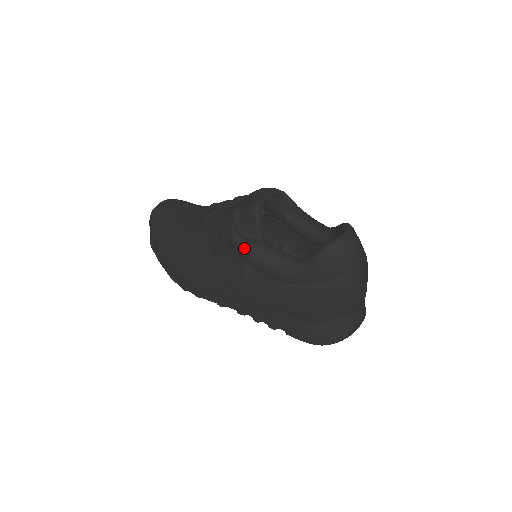
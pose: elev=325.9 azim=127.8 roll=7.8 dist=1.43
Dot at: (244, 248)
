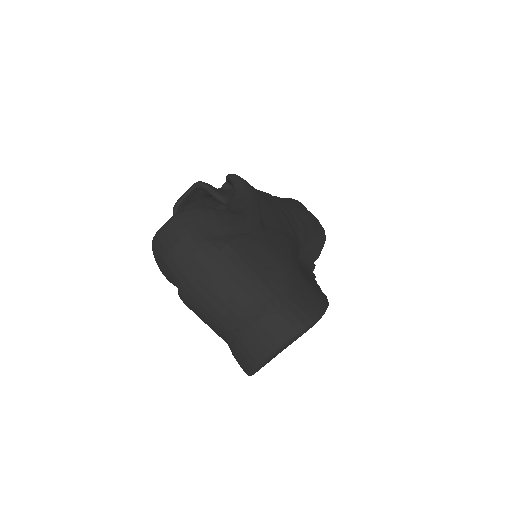
Dot at: occluded
